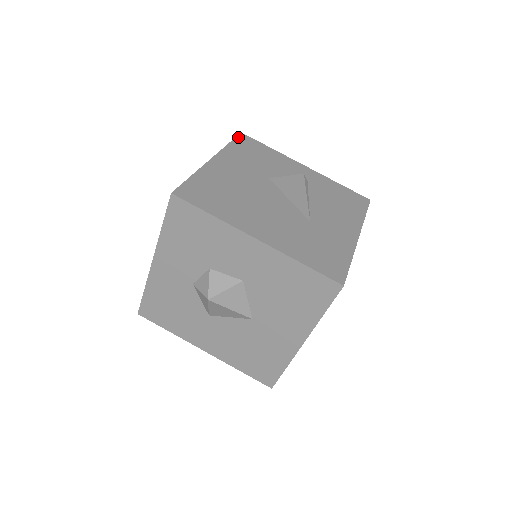
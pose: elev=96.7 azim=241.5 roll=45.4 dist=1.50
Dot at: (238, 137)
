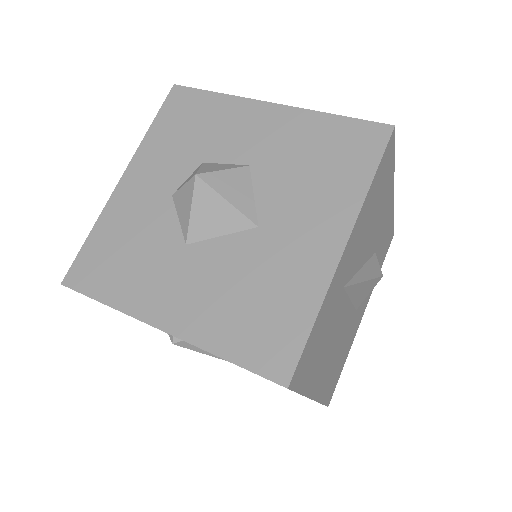
Dot at: occluded
